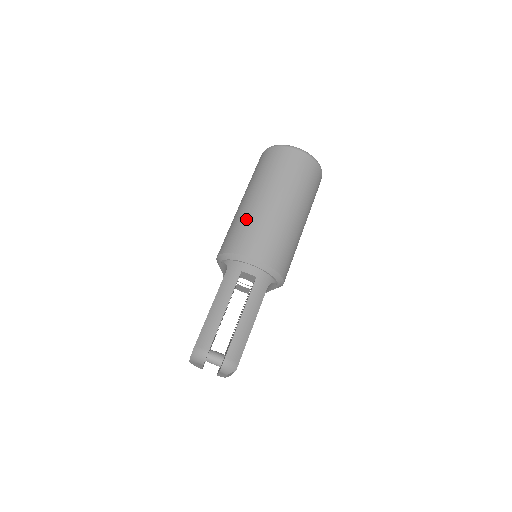
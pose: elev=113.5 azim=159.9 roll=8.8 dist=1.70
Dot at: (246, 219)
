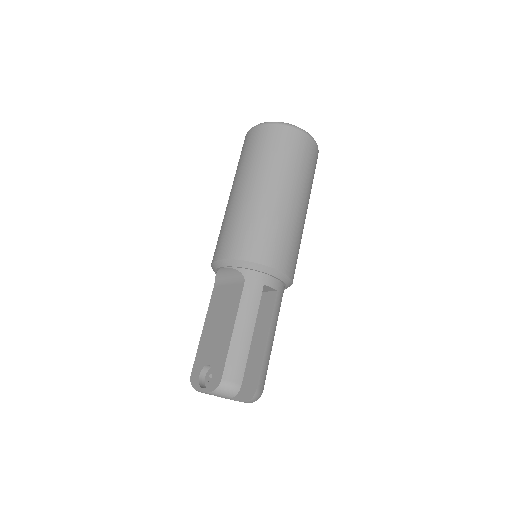
Dot at: (263, 218)
